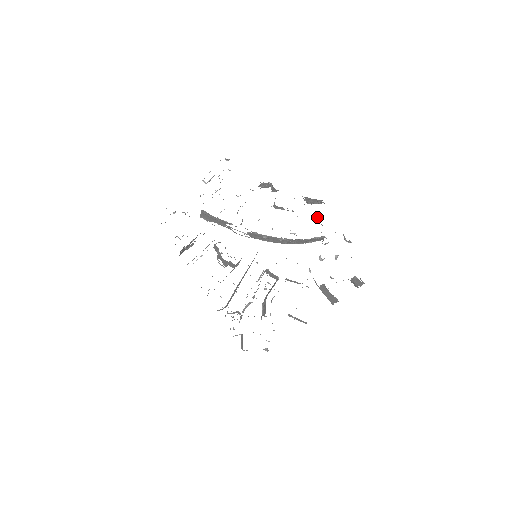
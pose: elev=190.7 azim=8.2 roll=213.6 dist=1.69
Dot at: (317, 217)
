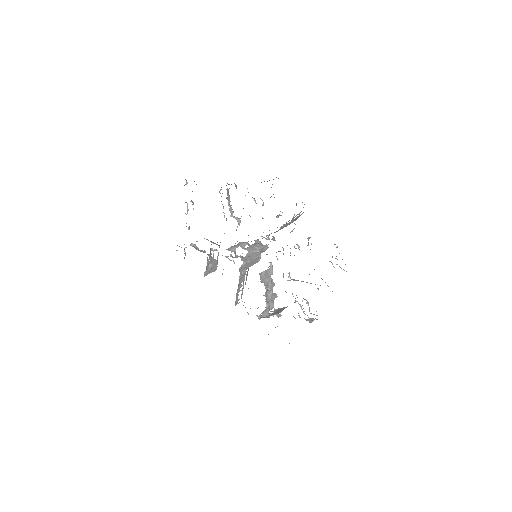
Dot at: occluded
